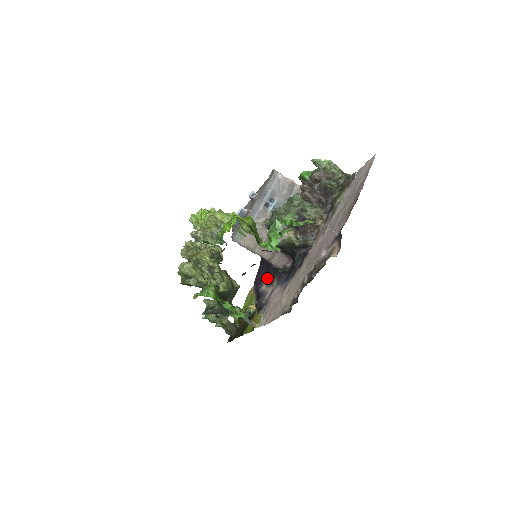
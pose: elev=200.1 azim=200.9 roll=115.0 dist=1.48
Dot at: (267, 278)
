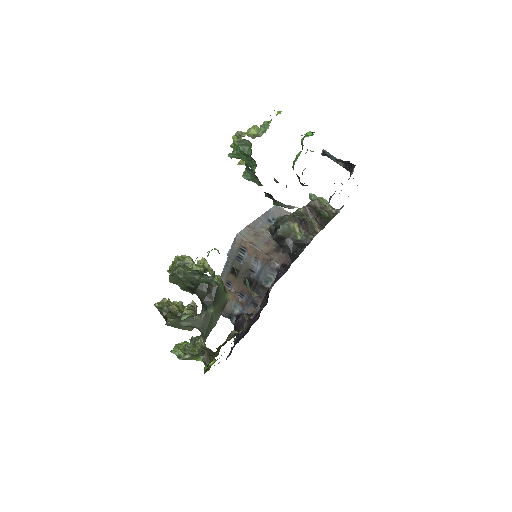
Dot at: occluded
